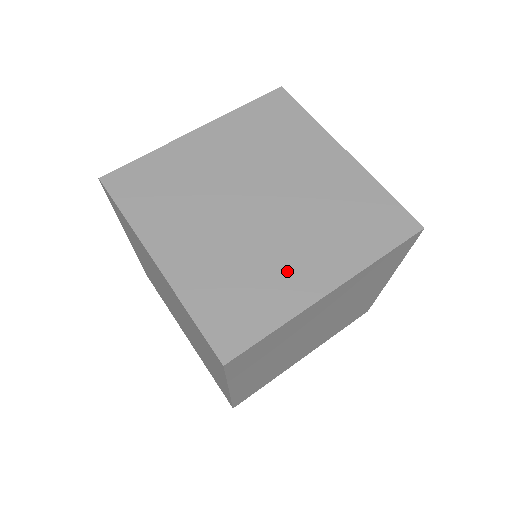
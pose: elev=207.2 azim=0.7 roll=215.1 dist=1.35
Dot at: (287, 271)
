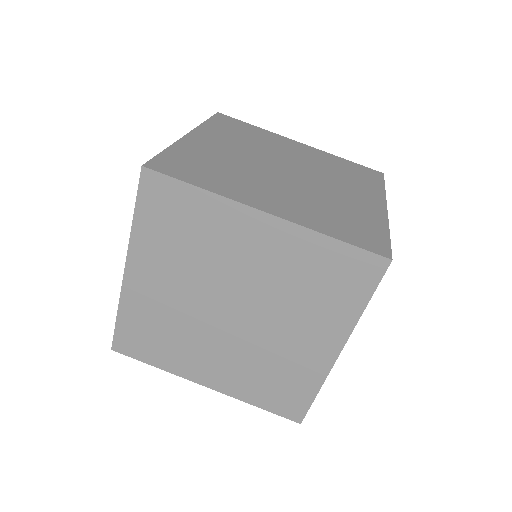
Dot at: (195, 357)
